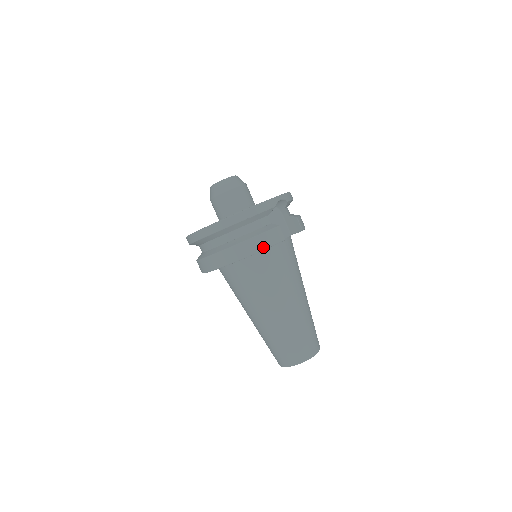
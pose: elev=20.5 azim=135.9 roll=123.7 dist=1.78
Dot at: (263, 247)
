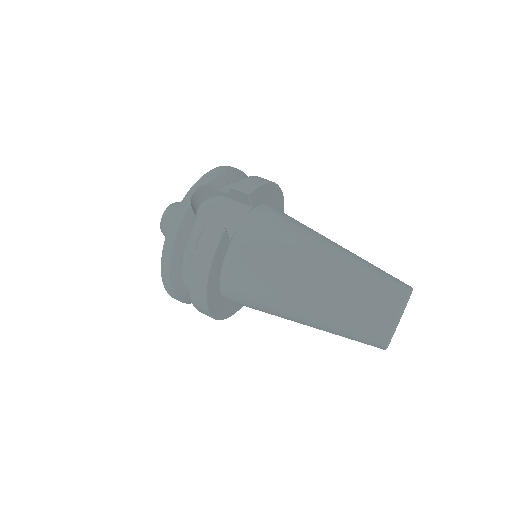
Dot at: (209, 258)
